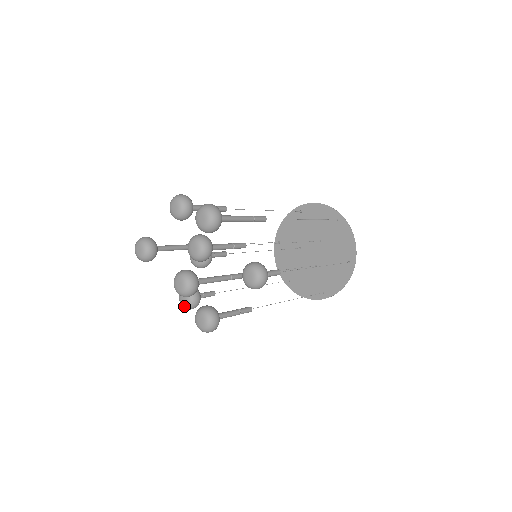
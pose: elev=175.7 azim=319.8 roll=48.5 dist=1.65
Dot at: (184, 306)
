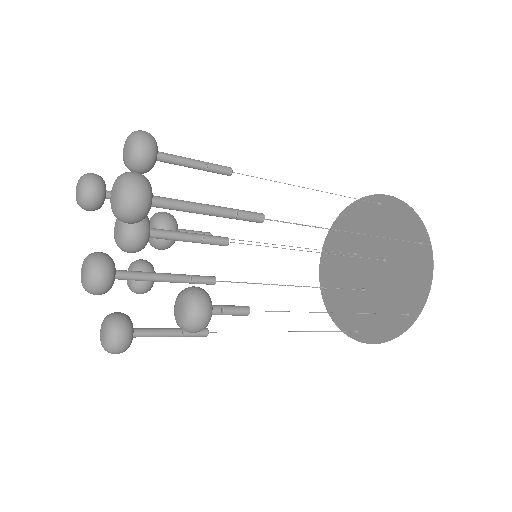
Dot at: (128, 285)
